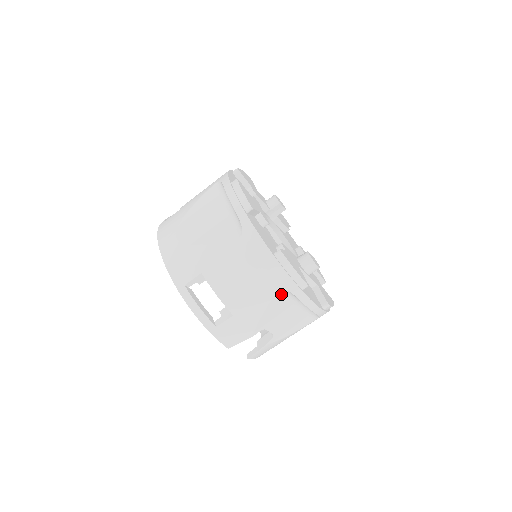
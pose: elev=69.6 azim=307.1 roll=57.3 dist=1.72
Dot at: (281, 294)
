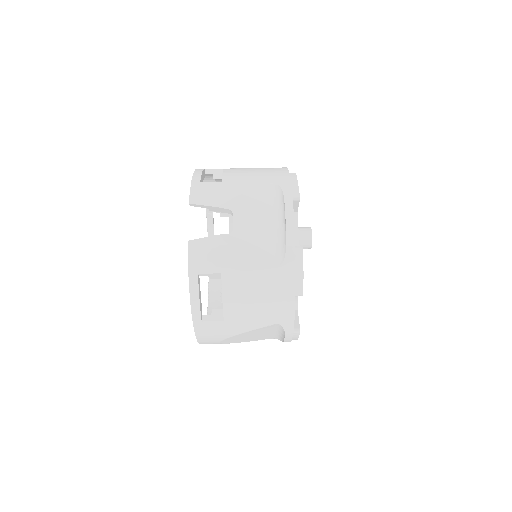
Dot at: (272, 191)
